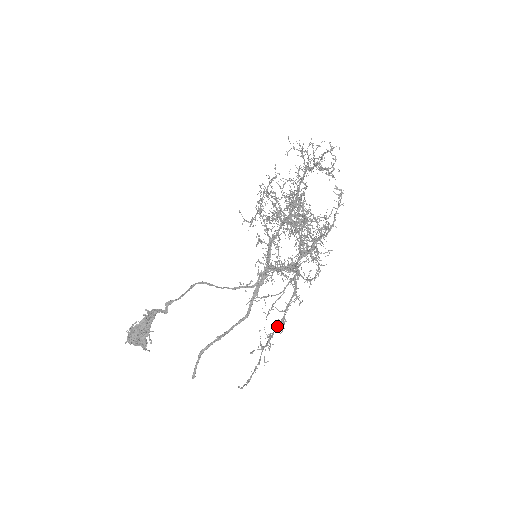
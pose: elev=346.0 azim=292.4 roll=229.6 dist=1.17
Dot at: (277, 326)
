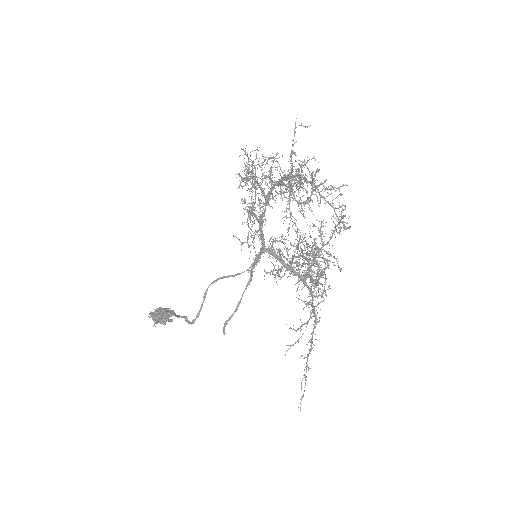
Dot at: (309, 353)
